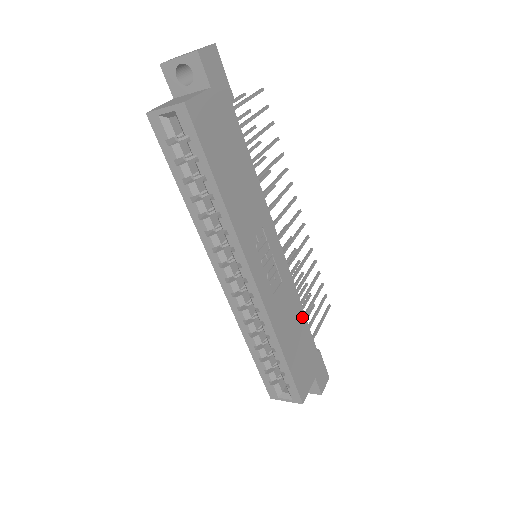
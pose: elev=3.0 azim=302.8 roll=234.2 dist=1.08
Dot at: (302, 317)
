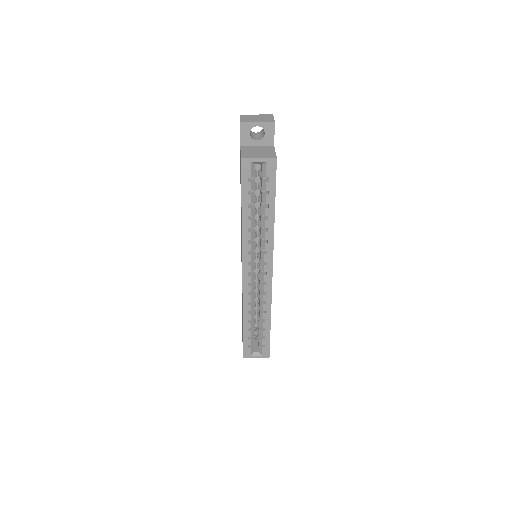
Dot at: occluded
